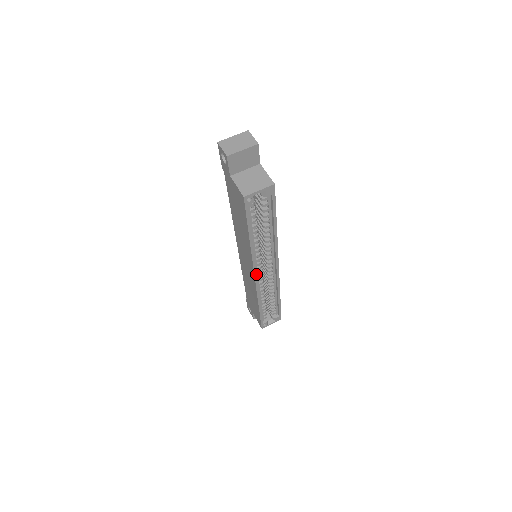
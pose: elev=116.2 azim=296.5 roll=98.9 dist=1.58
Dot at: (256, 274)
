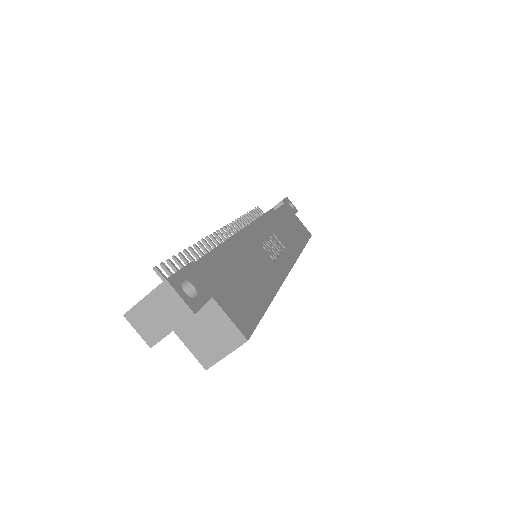
Dot at: occluded
